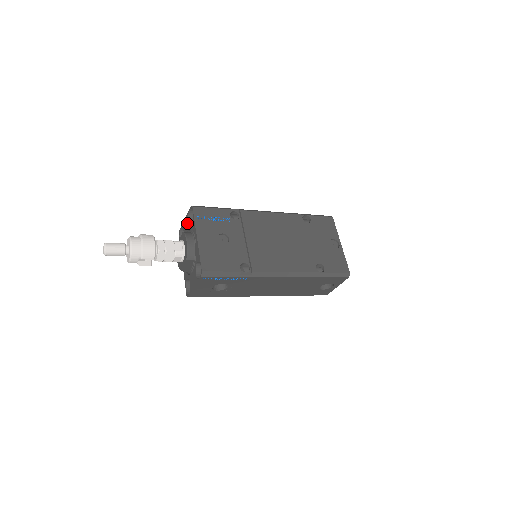
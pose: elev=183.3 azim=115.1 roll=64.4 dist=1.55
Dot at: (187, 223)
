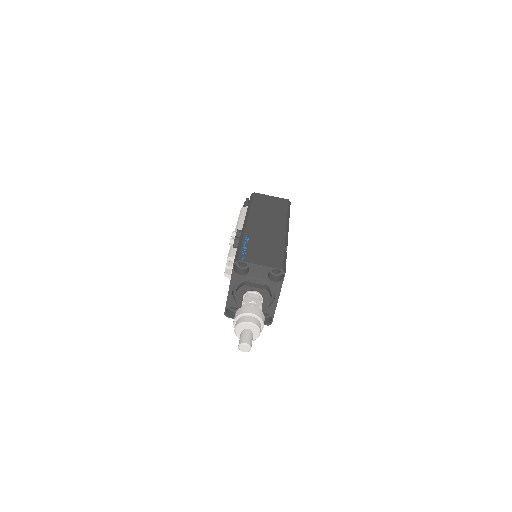
Dot at: (264, 274)
